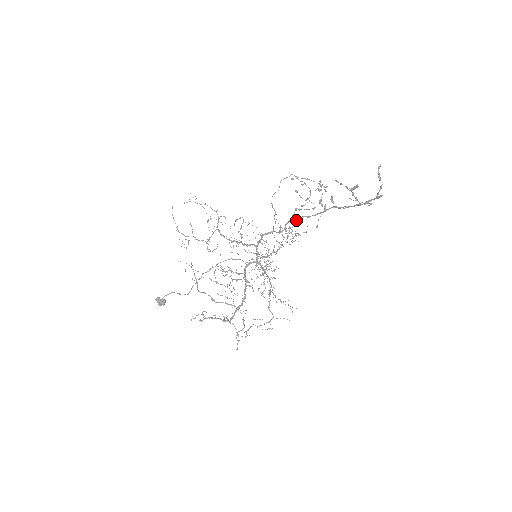
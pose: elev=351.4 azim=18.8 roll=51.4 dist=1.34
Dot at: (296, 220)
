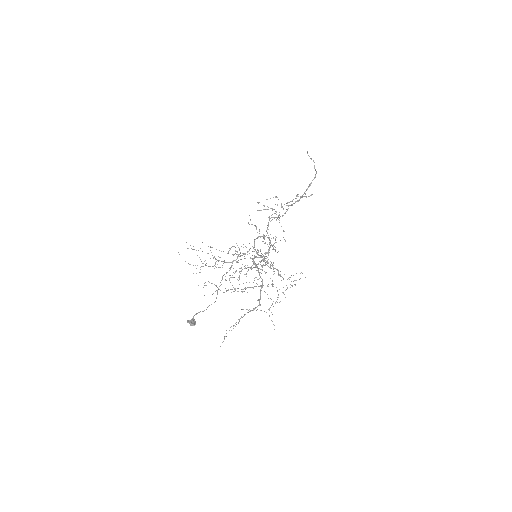
Dot at: occluded
